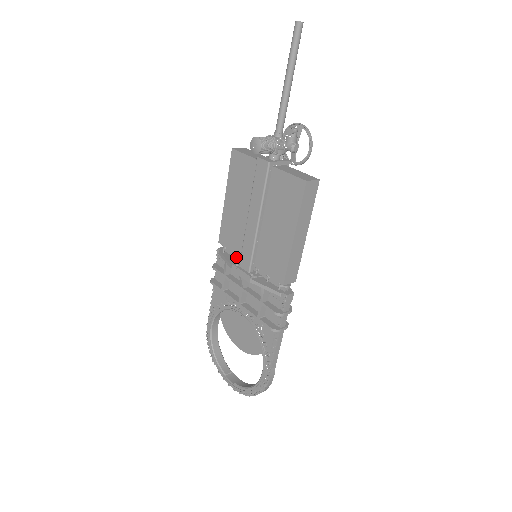
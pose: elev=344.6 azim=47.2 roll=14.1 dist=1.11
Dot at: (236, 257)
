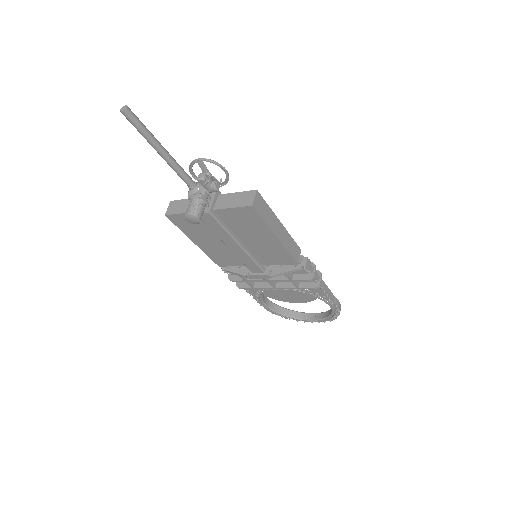
Dot at: occluded
